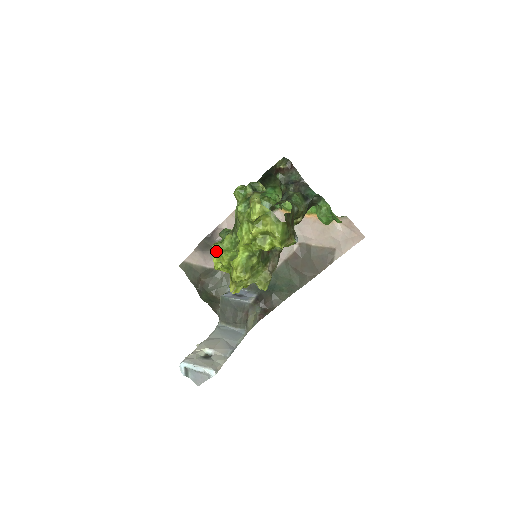
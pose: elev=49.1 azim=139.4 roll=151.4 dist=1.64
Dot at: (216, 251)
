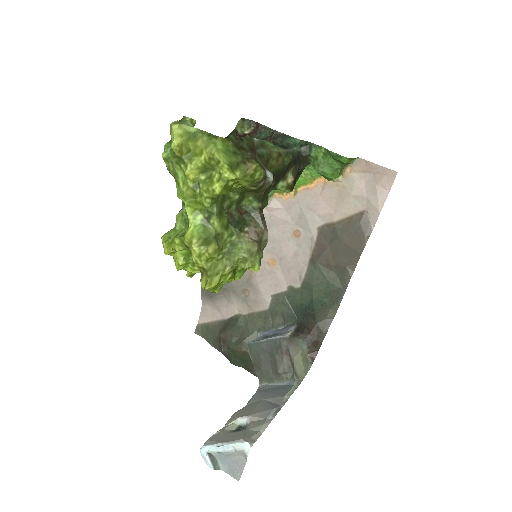
Dot at: (166, 240)
